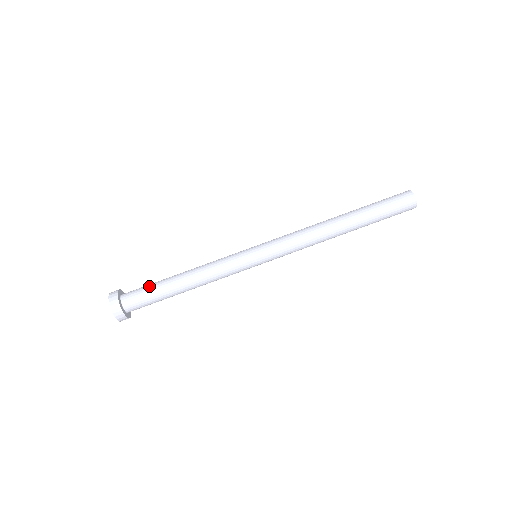
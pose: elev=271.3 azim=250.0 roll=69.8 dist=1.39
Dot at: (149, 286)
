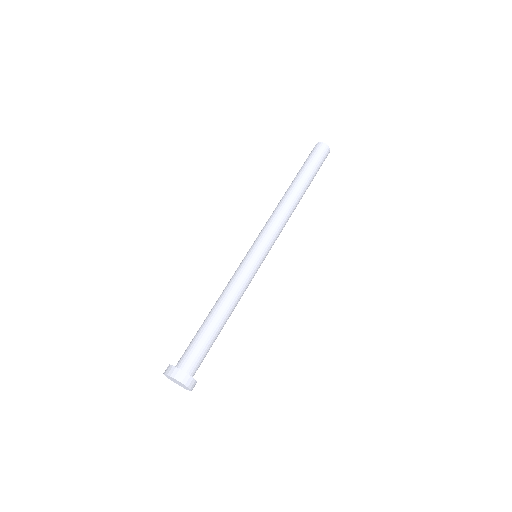
Dot at: (199, 342)
